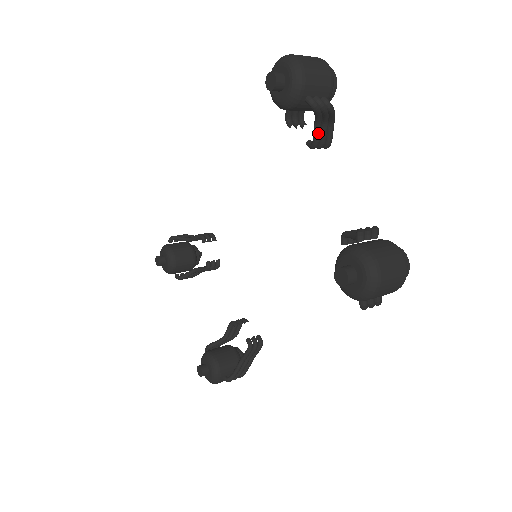
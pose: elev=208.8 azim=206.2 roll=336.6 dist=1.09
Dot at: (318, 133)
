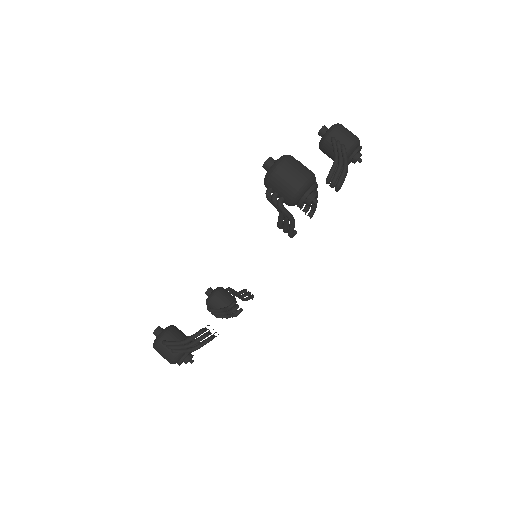
Dot at: (333, 168)
